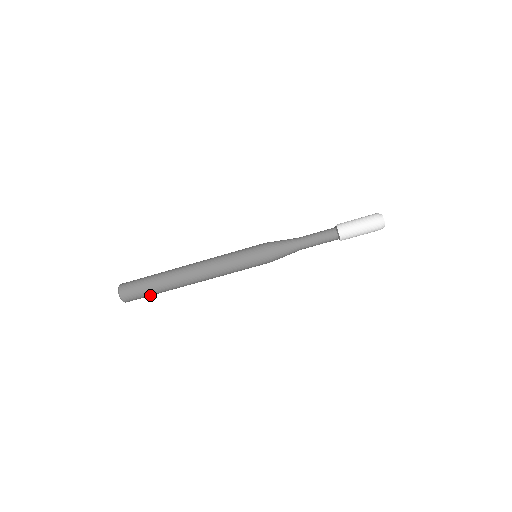
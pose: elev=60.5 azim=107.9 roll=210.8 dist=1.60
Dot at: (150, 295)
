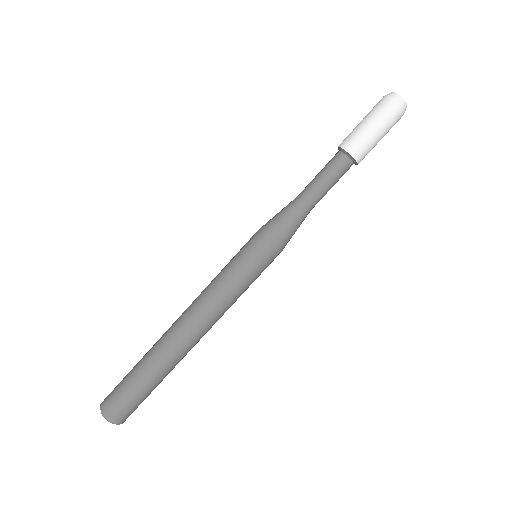
Dot at: (134, 389)
